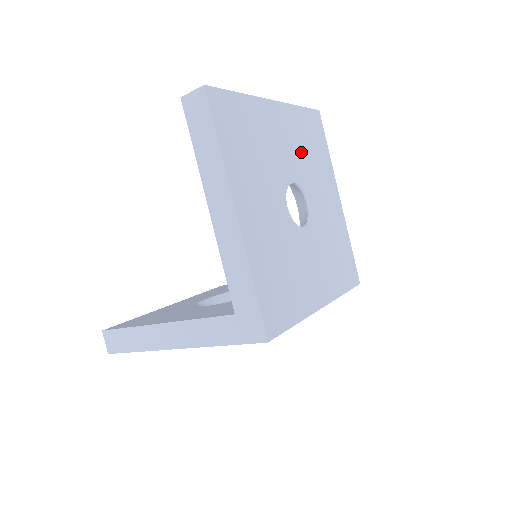
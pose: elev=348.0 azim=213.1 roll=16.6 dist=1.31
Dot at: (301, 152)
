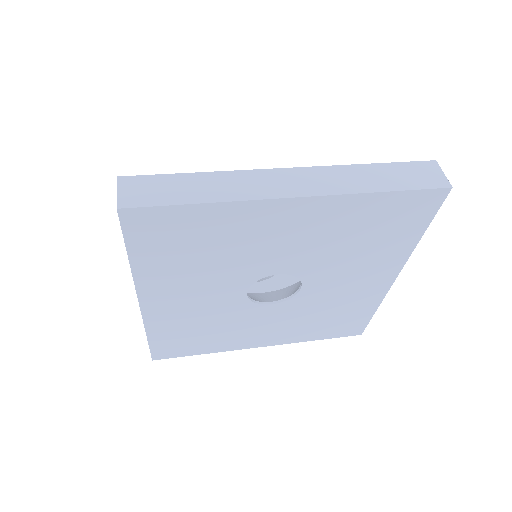
Dot at: (330, 245)
